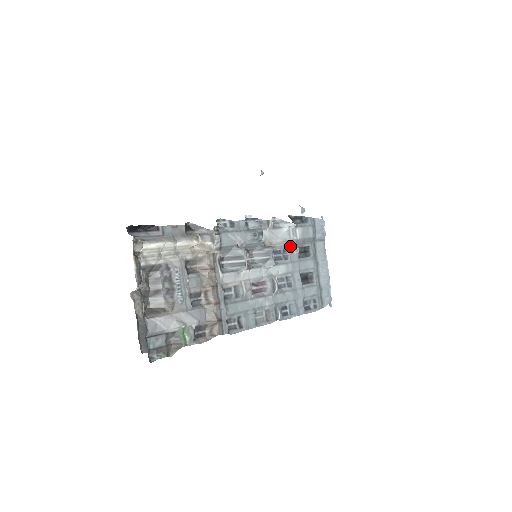
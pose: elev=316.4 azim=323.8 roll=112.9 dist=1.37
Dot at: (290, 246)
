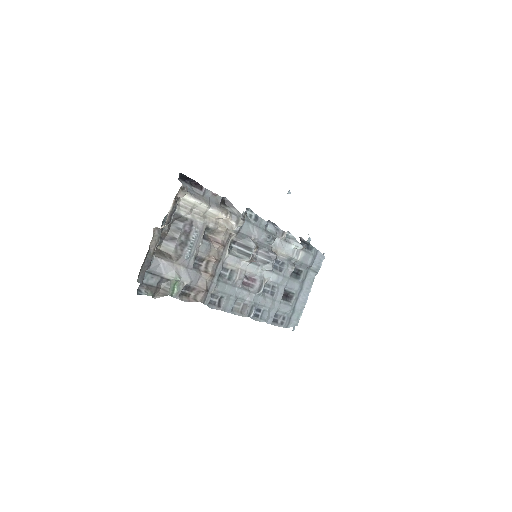
Dot at: (289, 262)
